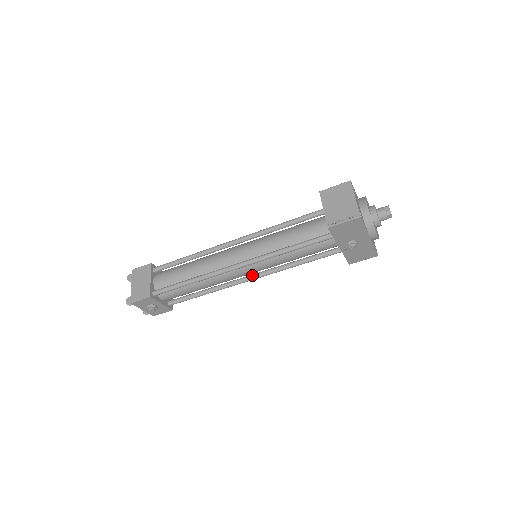
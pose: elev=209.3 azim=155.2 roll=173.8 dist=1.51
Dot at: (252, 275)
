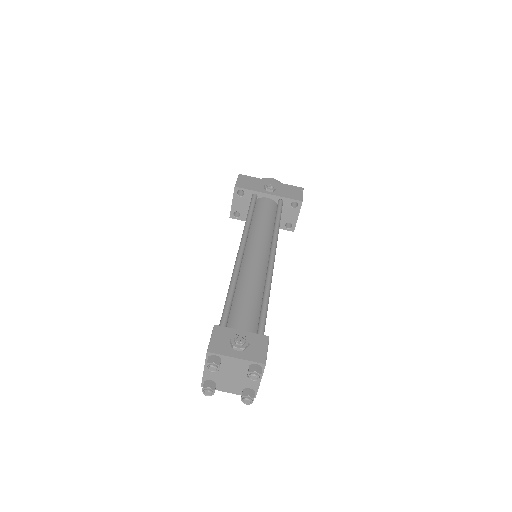
Dot at: (269, 255)
